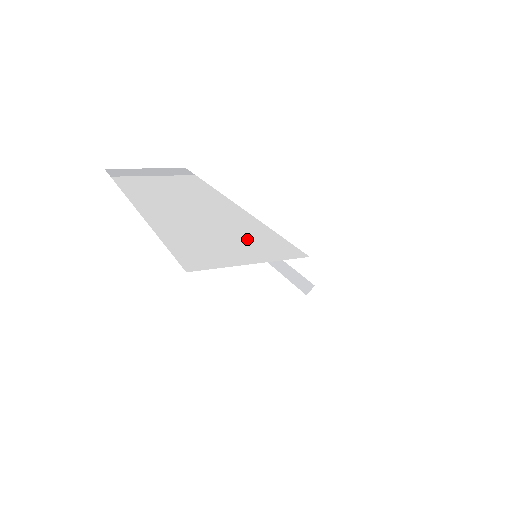
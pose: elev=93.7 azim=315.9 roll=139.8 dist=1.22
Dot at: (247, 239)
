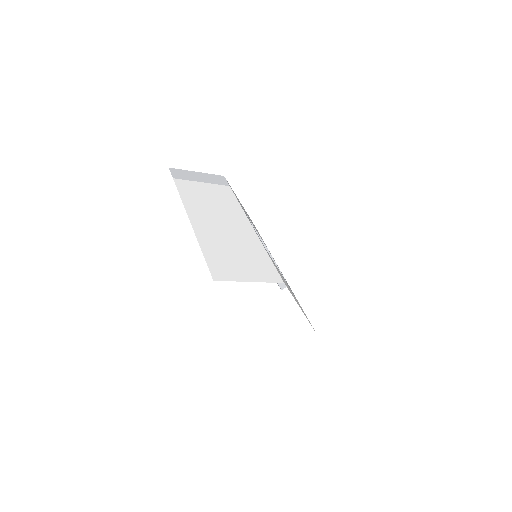
Dot at: (252, 260)
